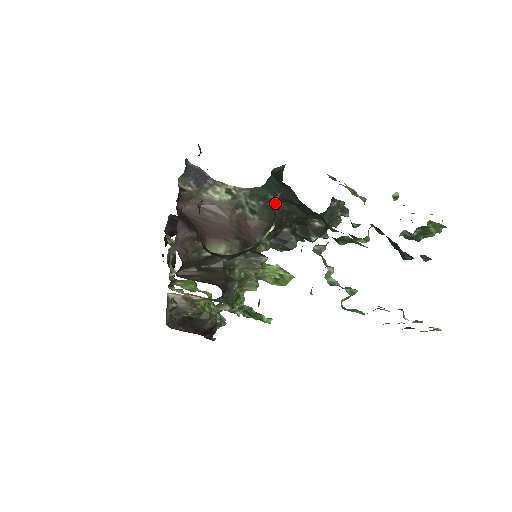
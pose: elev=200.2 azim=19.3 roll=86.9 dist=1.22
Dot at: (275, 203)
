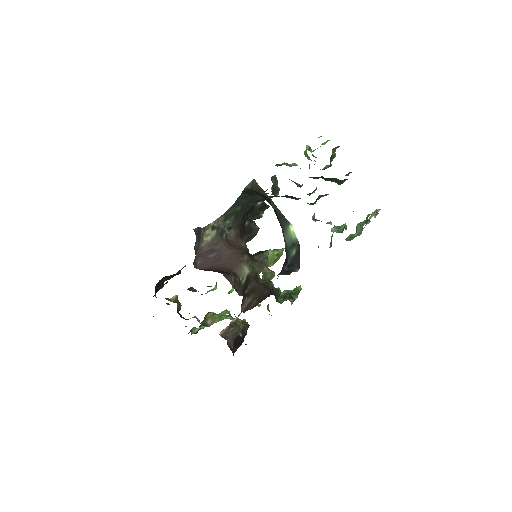
Dot at: (241, 211)
